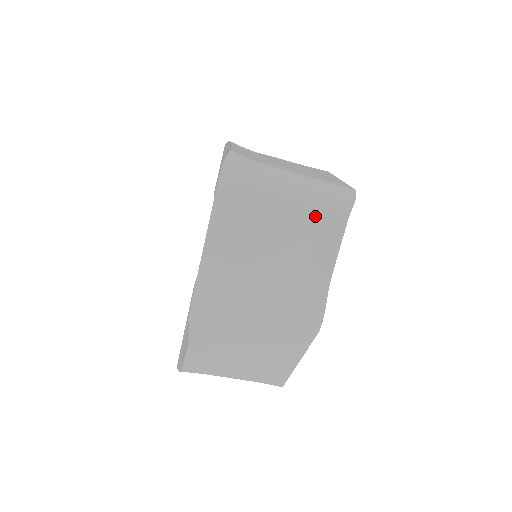
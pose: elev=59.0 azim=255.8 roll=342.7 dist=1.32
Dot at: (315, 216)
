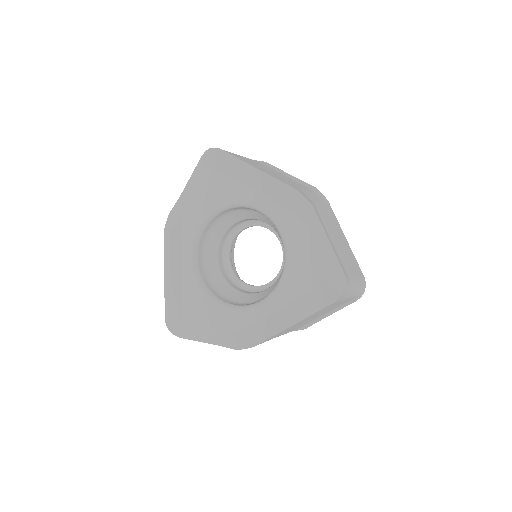
Dot at: (346, 302)
